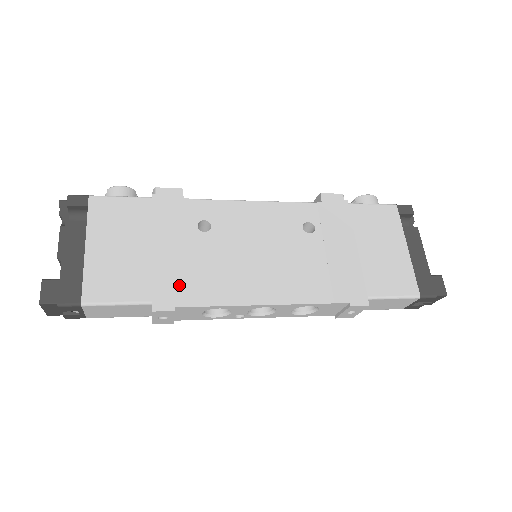
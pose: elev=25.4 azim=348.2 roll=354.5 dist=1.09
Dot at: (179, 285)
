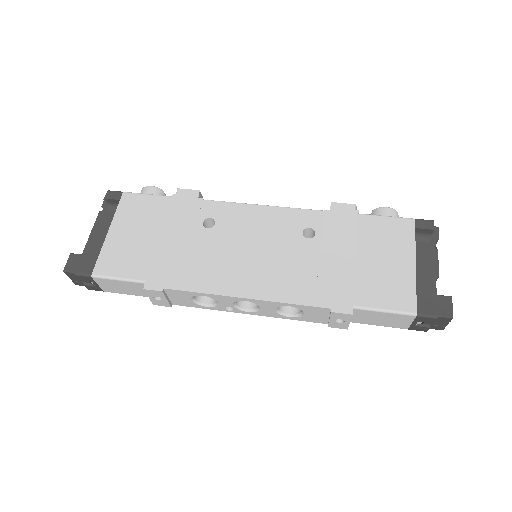
Dot at: (172, 270)
